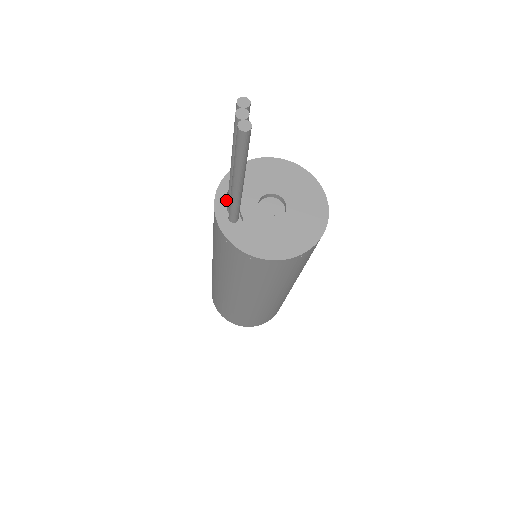
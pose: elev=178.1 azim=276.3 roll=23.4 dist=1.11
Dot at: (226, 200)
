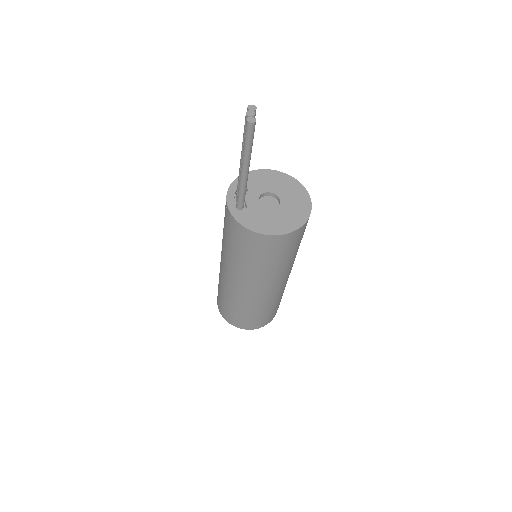
Dot at: (235, 195)
